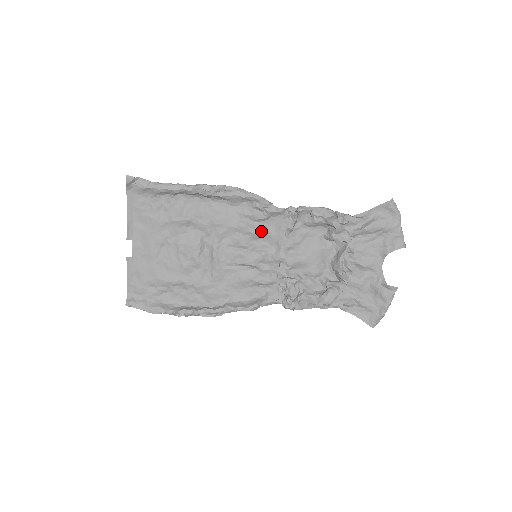
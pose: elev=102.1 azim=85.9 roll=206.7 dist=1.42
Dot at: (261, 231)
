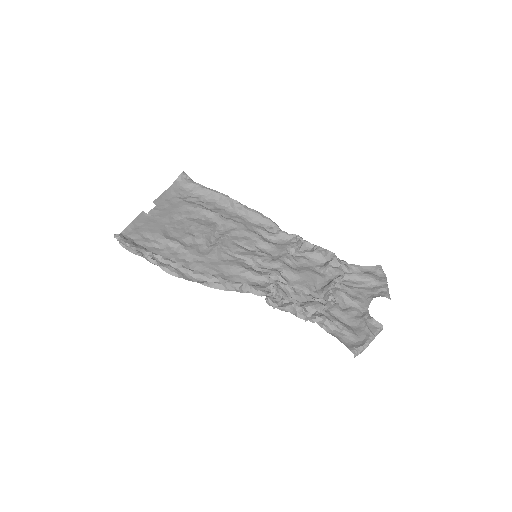
Dot at: (268, 242)
